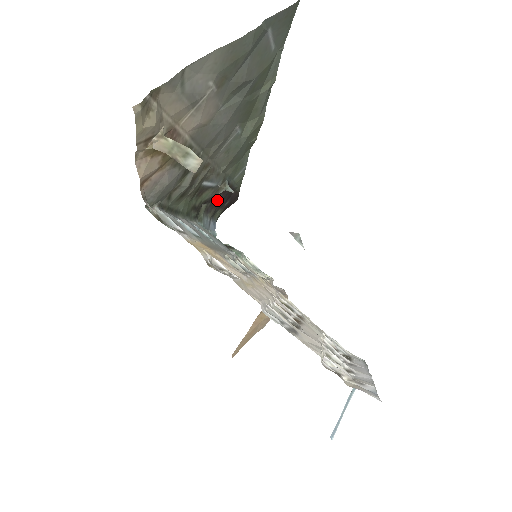
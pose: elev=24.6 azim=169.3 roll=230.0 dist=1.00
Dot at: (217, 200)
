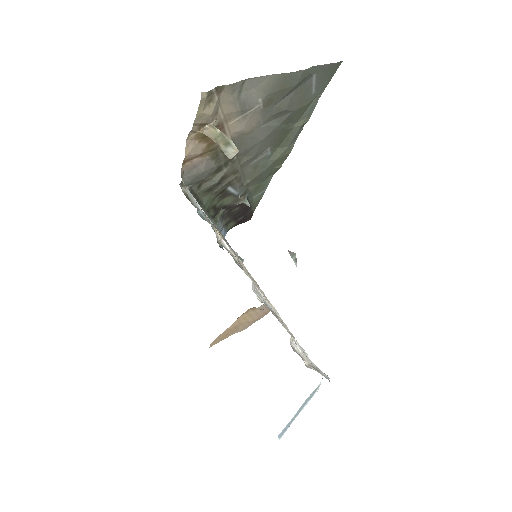
Dot at: (234, 211)
